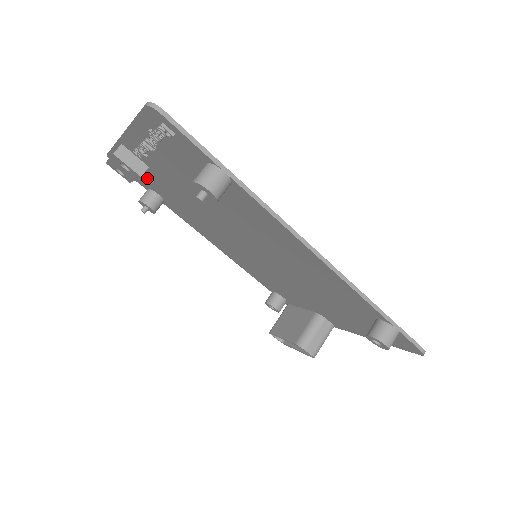
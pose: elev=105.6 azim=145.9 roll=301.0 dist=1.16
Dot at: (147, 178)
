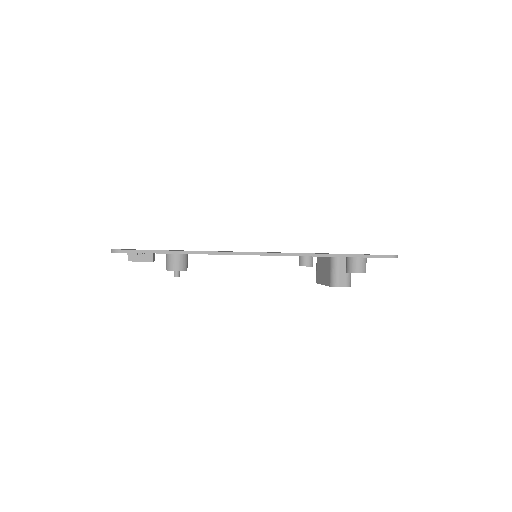
Dot at: occluded
